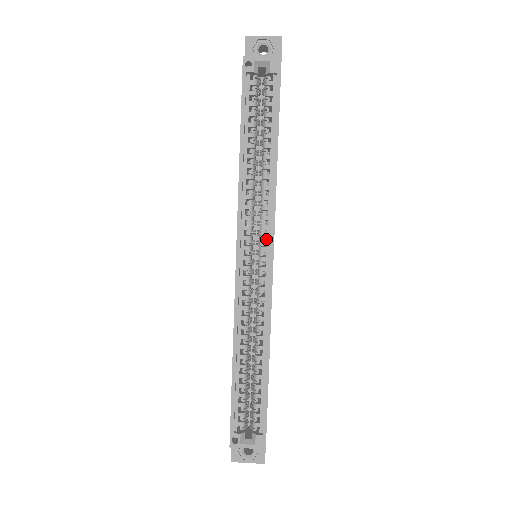
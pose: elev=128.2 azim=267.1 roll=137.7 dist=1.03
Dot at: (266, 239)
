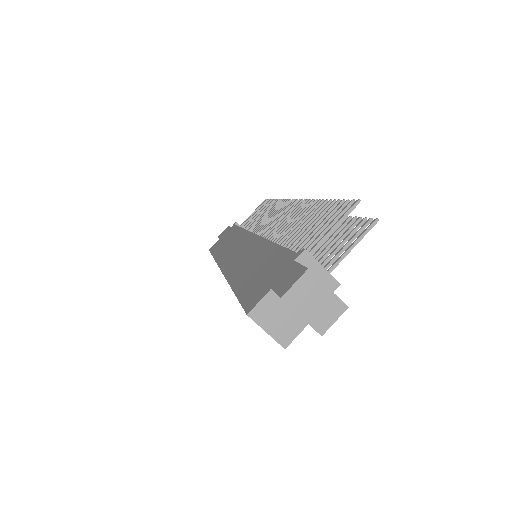
Dot at: occluded
